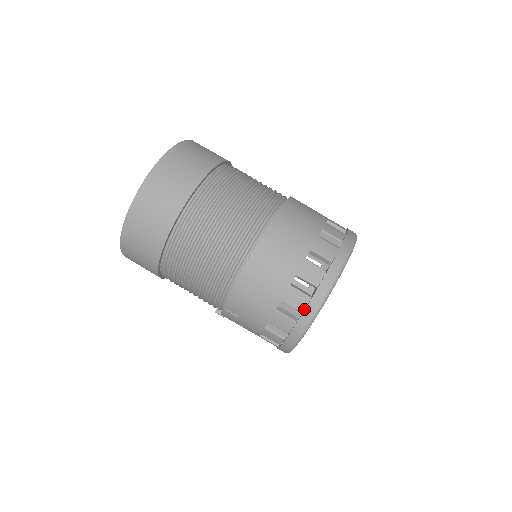
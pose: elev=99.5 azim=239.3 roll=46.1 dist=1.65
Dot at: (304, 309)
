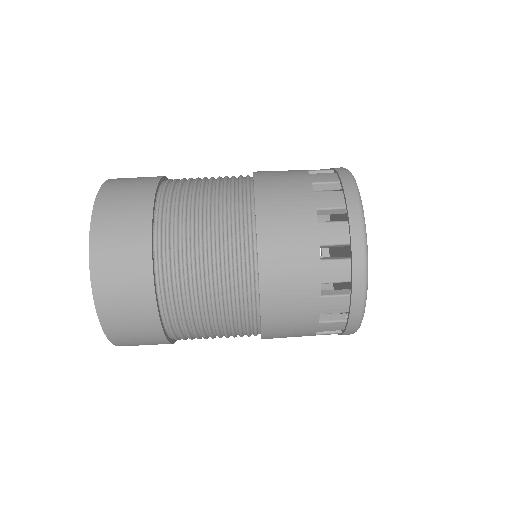
Dot at: occluded
